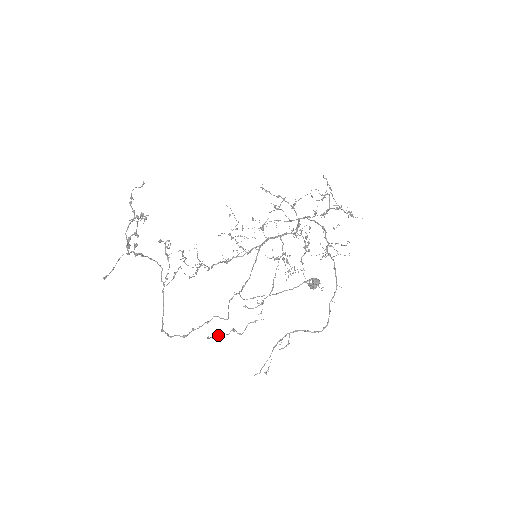
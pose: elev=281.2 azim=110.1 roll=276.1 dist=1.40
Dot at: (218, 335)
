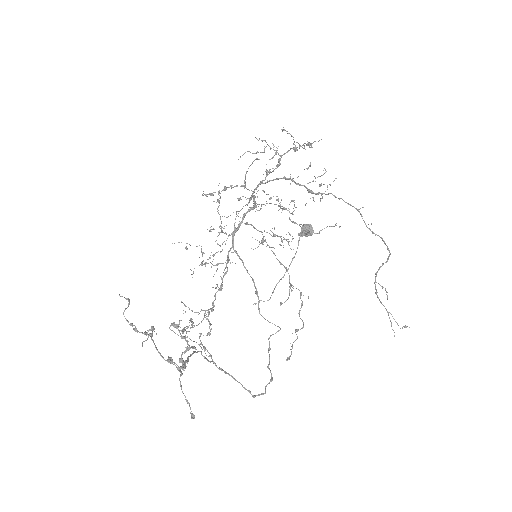
Dot at: (292, 347)
